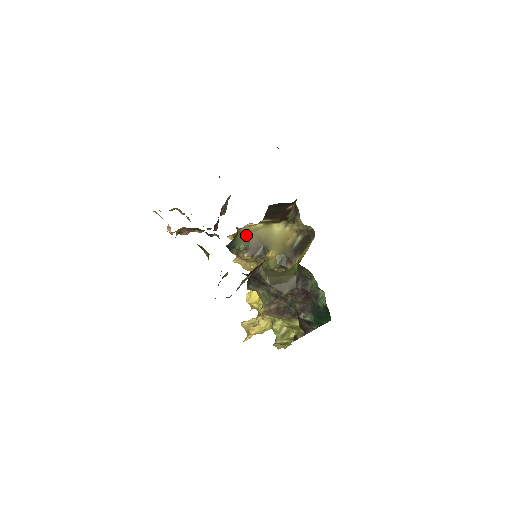
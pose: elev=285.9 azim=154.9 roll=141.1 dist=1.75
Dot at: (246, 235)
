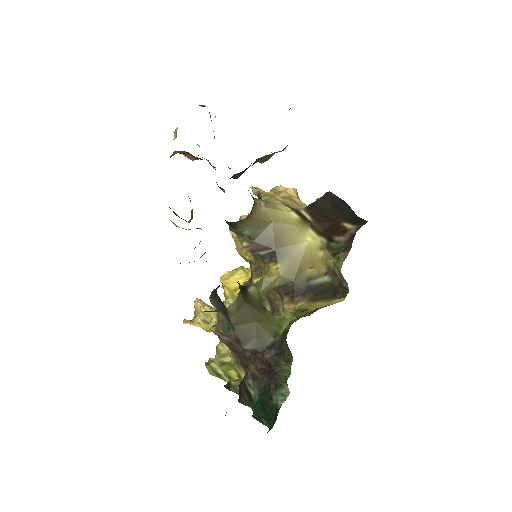
Dot at: (262, 222)
